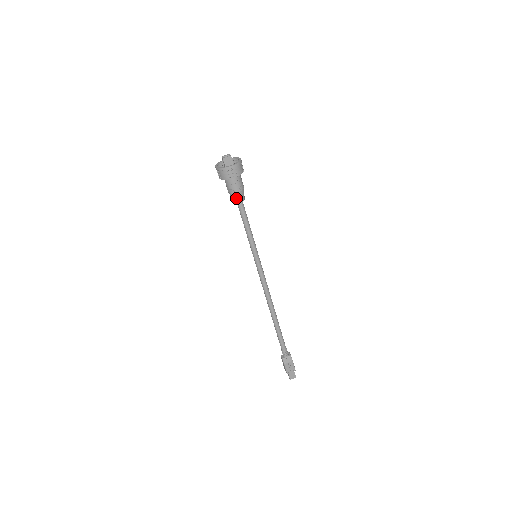
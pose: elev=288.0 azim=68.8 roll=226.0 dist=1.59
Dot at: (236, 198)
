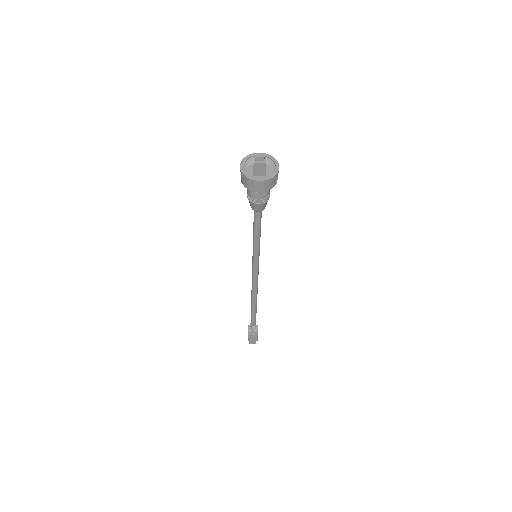
Dot at: (254, 207)
